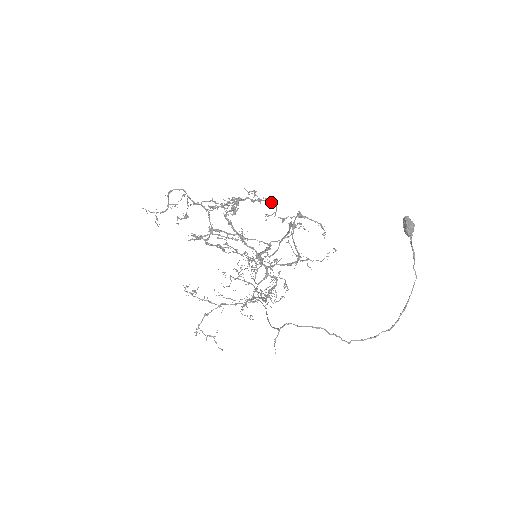
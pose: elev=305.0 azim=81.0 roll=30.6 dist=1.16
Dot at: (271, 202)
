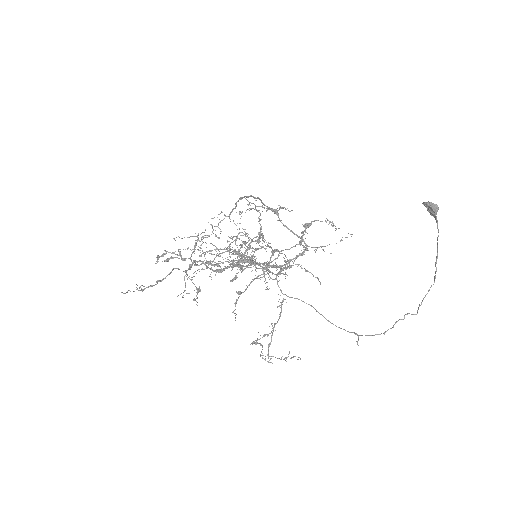
Dot at: occluded
